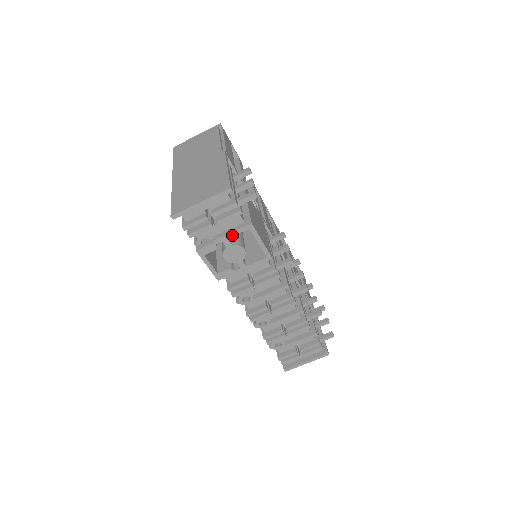
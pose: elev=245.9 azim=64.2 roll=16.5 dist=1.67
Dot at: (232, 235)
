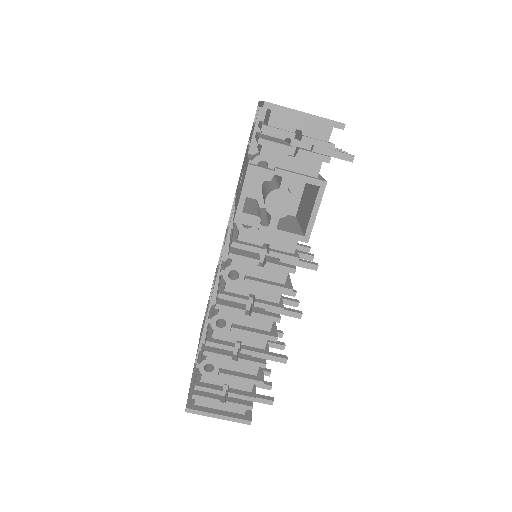
Dot at: (298, 178)
